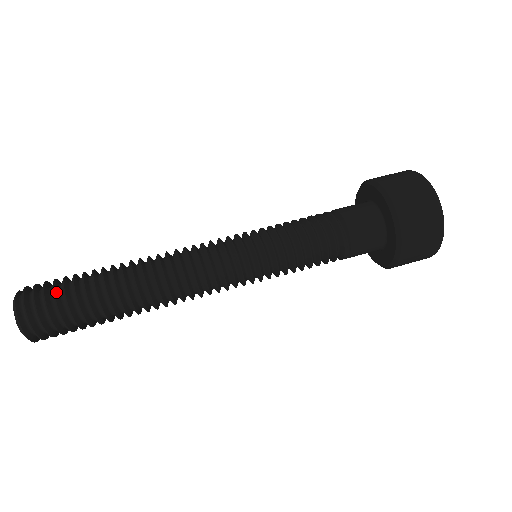
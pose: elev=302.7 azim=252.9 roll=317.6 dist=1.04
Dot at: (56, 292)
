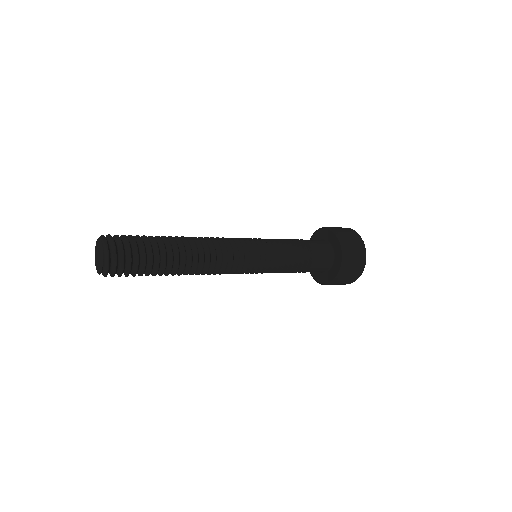
Dot at: occluded
